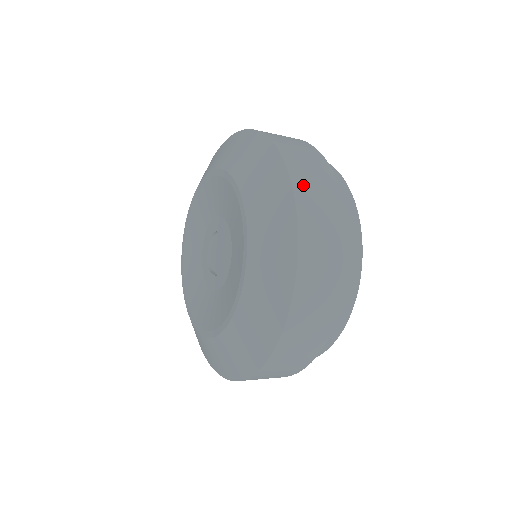
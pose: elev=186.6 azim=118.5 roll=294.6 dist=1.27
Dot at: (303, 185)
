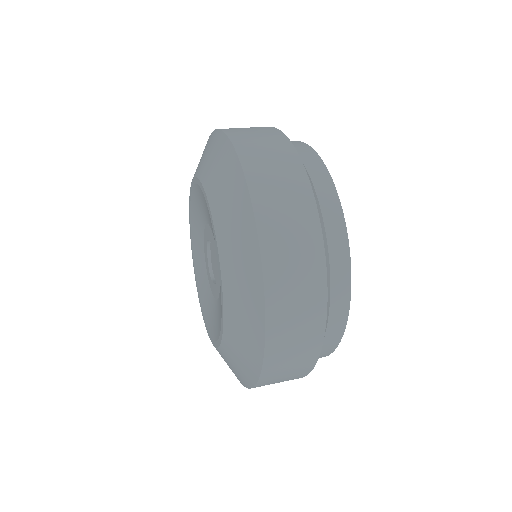
Dot at: (258, 173)
